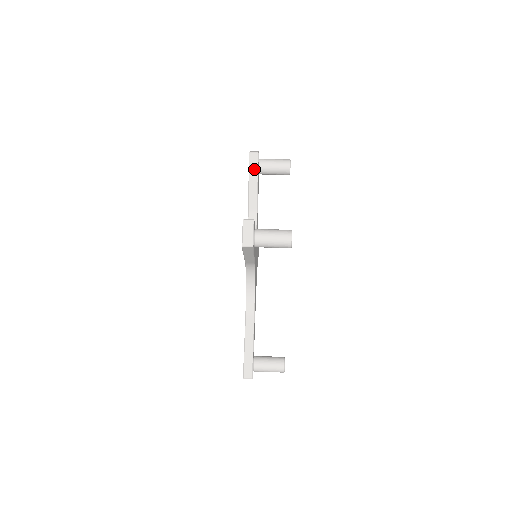
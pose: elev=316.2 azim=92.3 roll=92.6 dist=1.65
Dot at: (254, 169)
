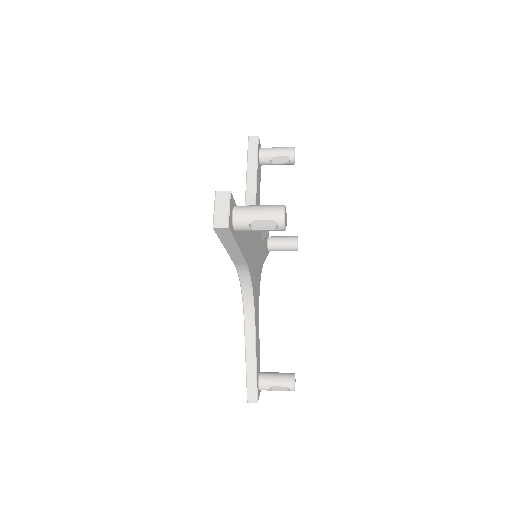
Dot at: (264, 233)
